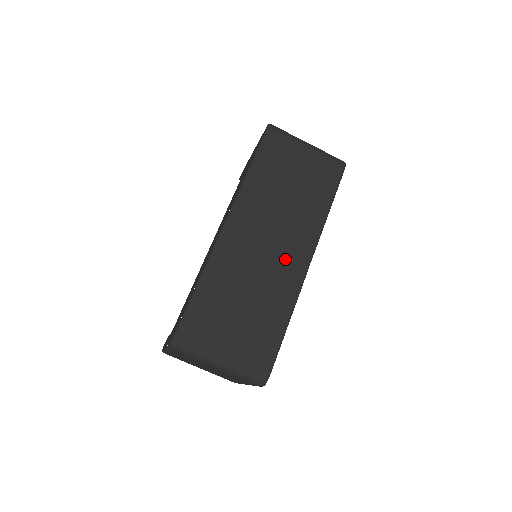
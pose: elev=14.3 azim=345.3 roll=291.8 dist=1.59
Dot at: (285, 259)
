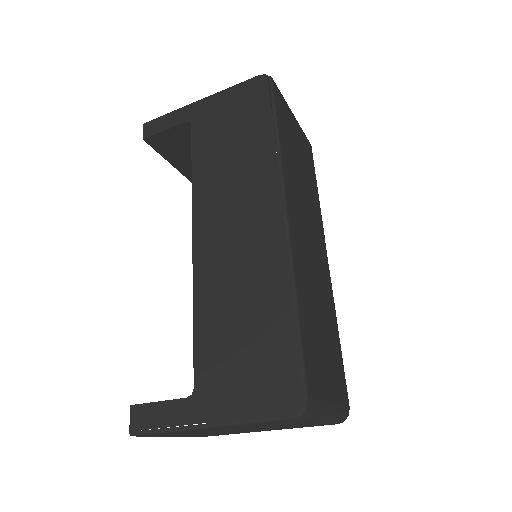
Dot at: (320, 259)
